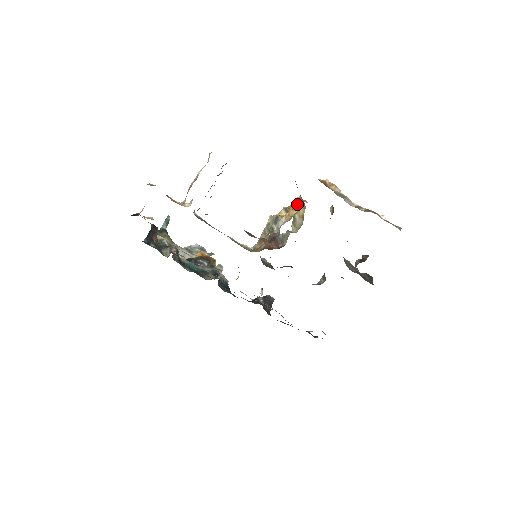
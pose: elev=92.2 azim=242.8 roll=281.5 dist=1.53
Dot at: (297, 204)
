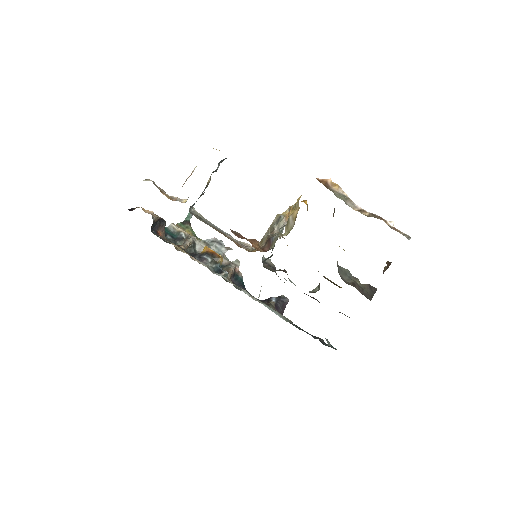
Dot at: (295, 204)
